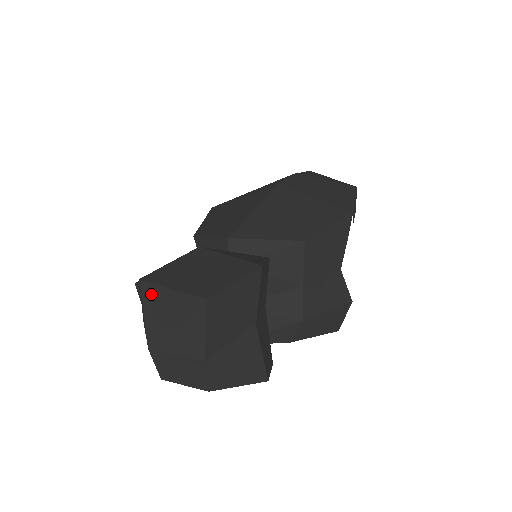
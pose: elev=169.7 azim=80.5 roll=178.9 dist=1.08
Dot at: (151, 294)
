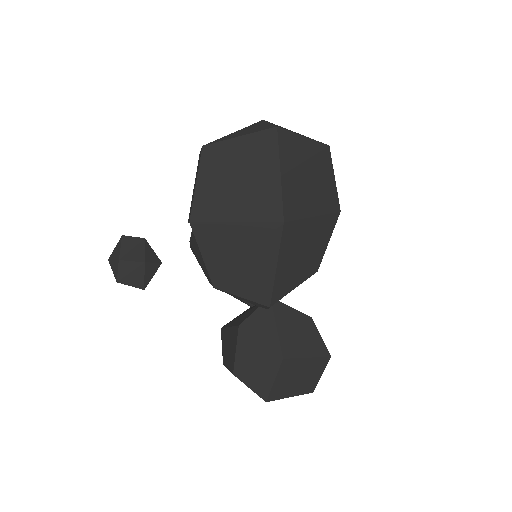
Dot at: occluded
